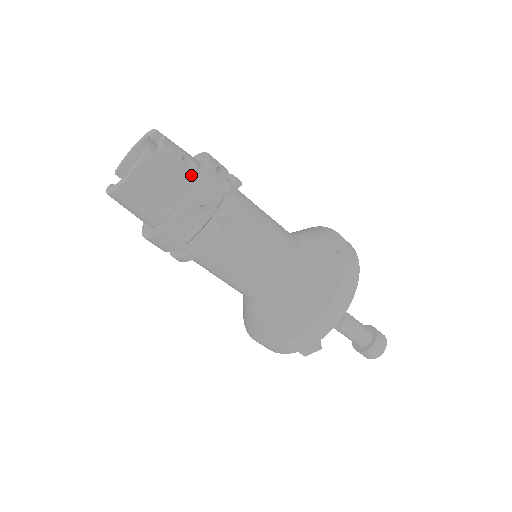
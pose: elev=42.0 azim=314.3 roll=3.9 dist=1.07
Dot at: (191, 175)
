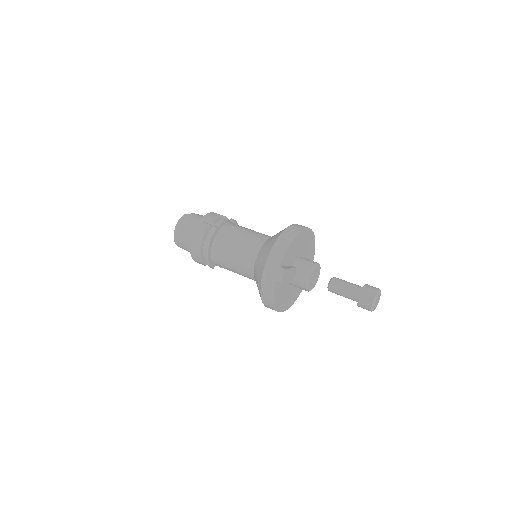
Dot at: occluded
